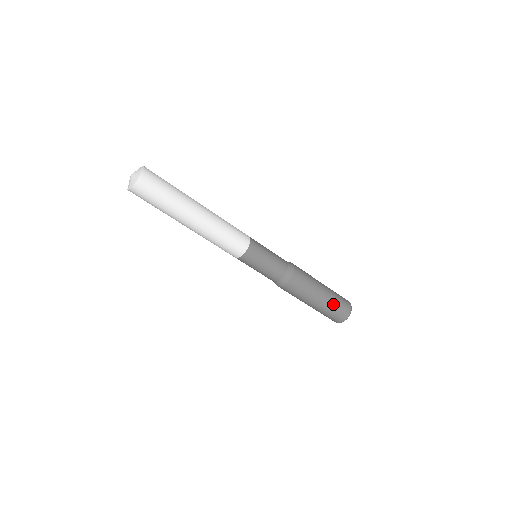
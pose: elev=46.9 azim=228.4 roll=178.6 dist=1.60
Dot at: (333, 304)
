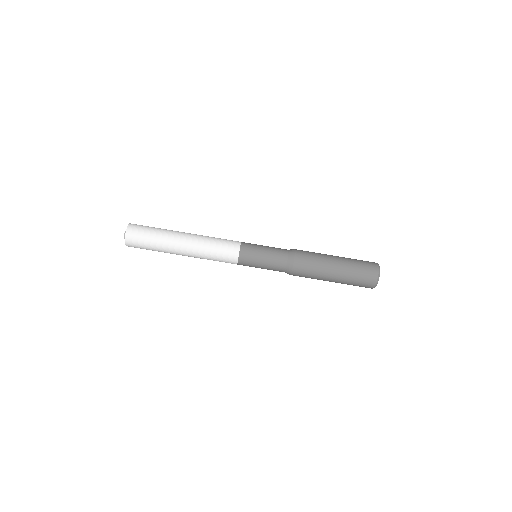
Dot at: (353, 271)
